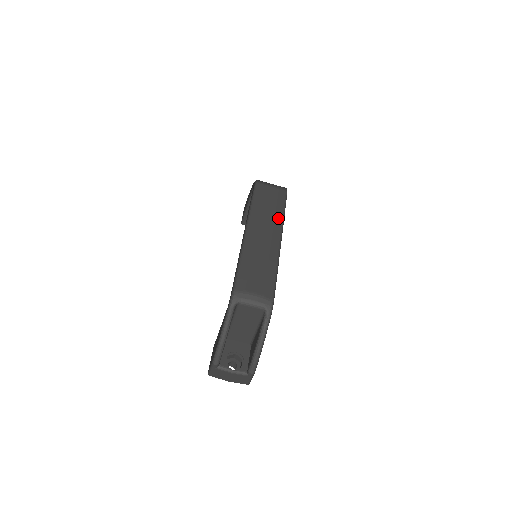
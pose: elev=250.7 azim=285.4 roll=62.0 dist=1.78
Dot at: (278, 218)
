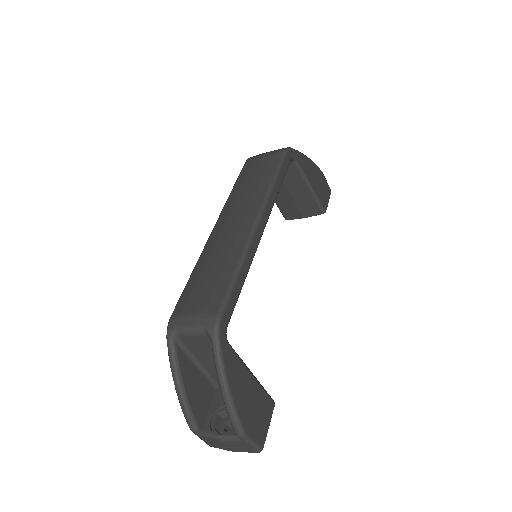
Dot at: (260, 192)
